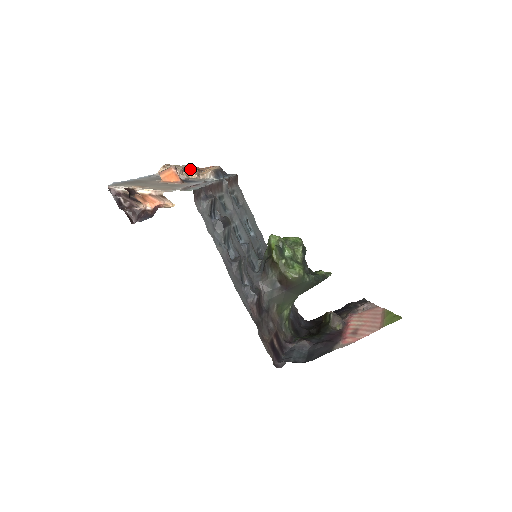
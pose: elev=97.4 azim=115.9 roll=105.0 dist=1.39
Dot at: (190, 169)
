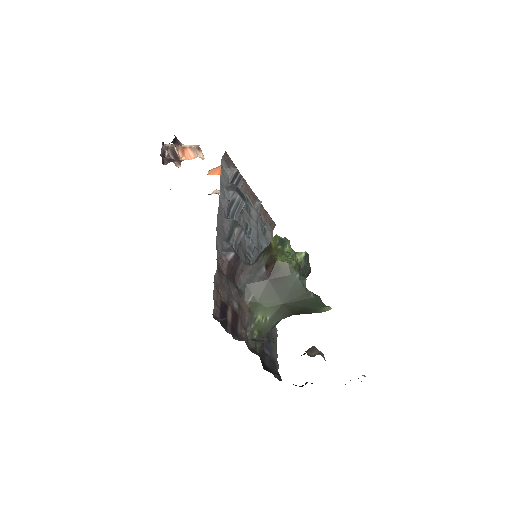
Dot at: occluded
